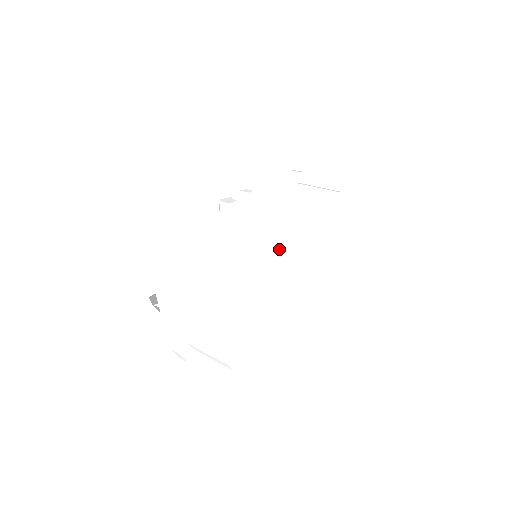
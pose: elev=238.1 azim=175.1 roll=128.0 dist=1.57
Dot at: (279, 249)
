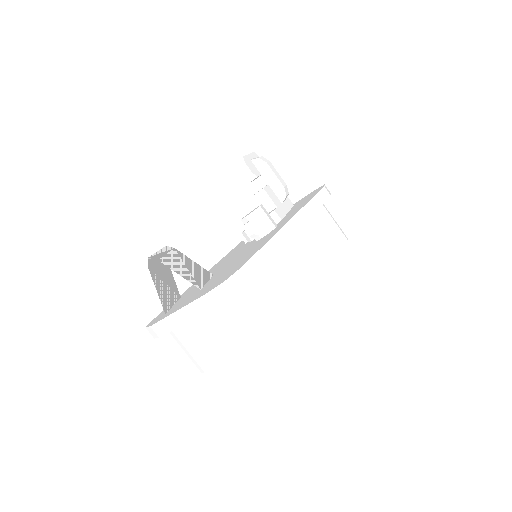
Dot at: occluded
